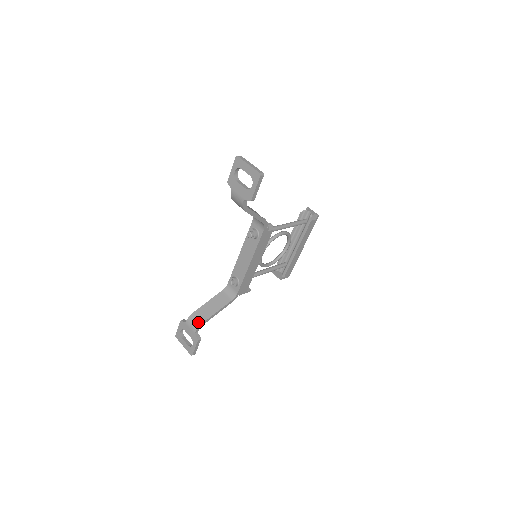
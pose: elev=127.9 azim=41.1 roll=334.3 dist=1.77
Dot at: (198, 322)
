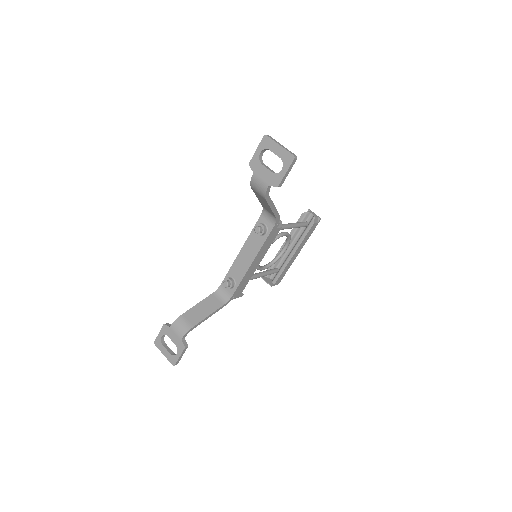
Dot at: (186, 327)
